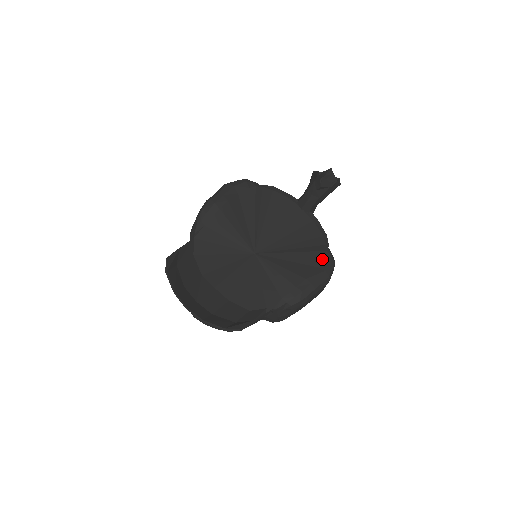
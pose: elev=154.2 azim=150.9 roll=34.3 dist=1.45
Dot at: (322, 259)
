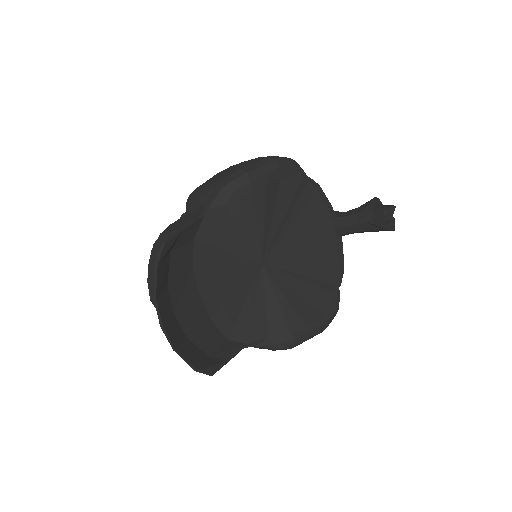
Dot at: (329, 304)
